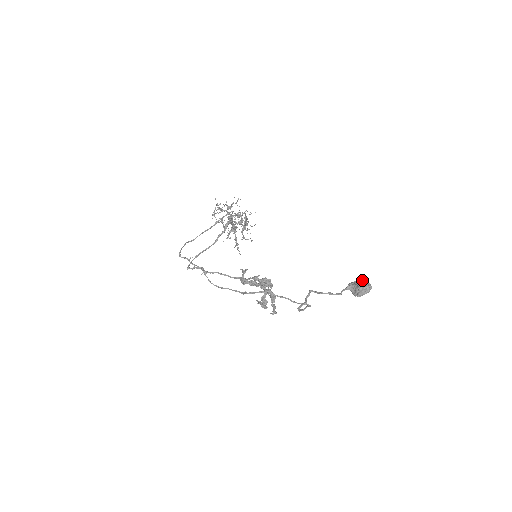
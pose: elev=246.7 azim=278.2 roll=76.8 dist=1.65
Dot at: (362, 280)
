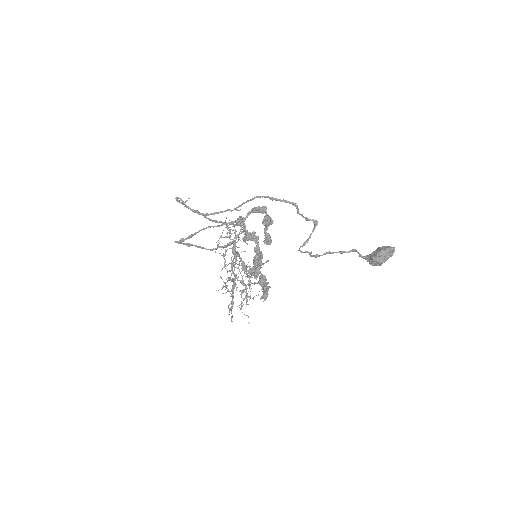
Dot at: occluded
